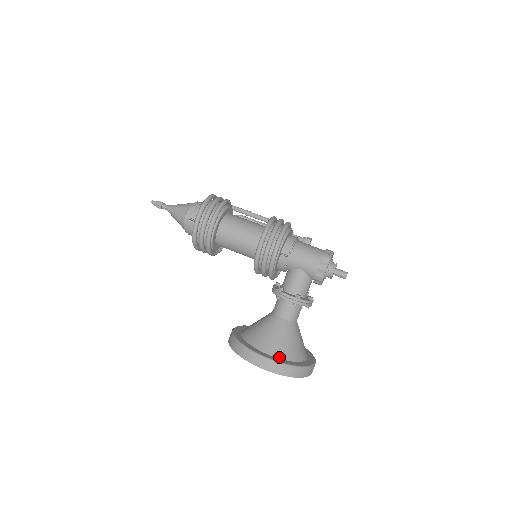
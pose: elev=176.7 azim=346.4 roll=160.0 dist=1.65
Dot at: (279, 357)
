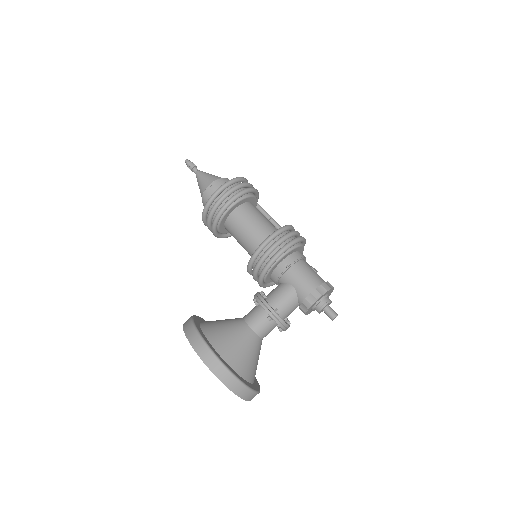
Dot at: (226, 361)
